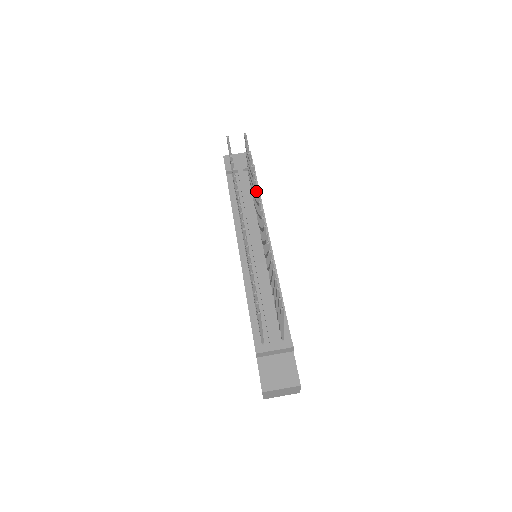
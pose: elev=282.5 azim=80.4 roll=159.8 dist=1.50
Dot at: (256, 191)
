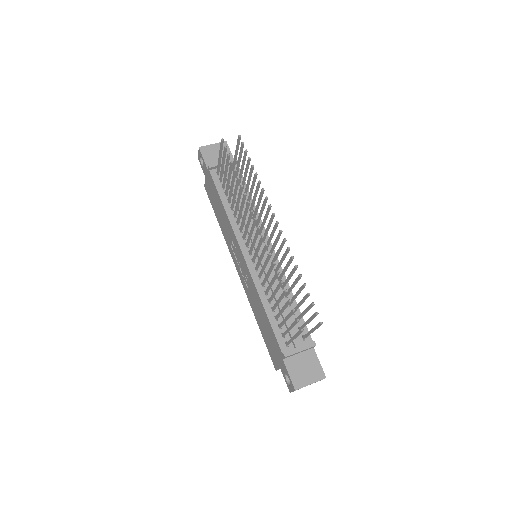
Dot at: (265, 201)
